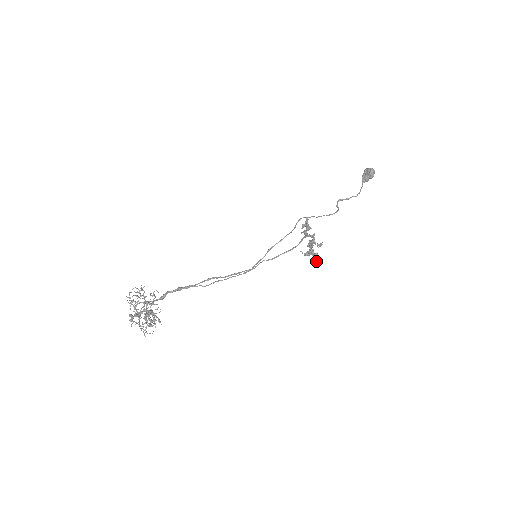
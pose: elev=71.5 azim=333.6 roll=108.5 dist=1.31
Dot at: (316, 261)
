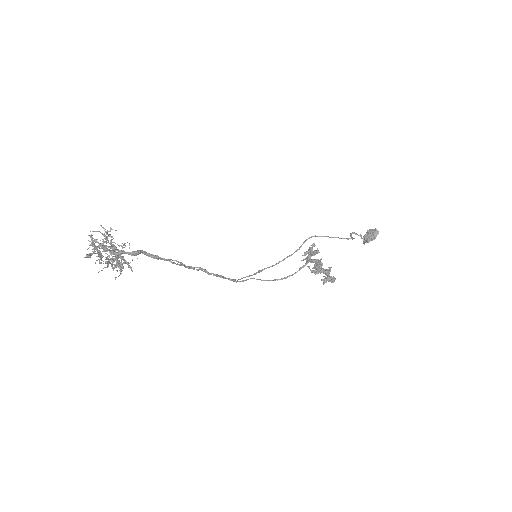
Dot at: (328, 277)
